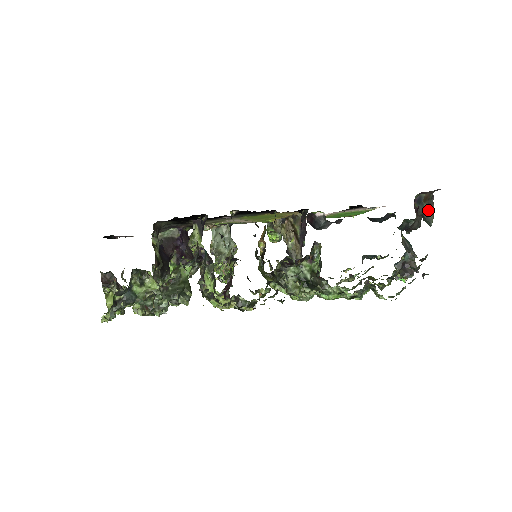
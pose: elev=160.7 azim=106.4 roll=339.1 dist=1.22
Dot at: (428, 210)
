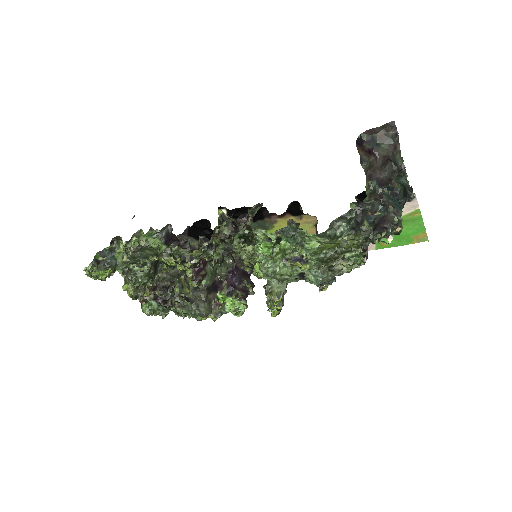
Dot at: (392, 151)
